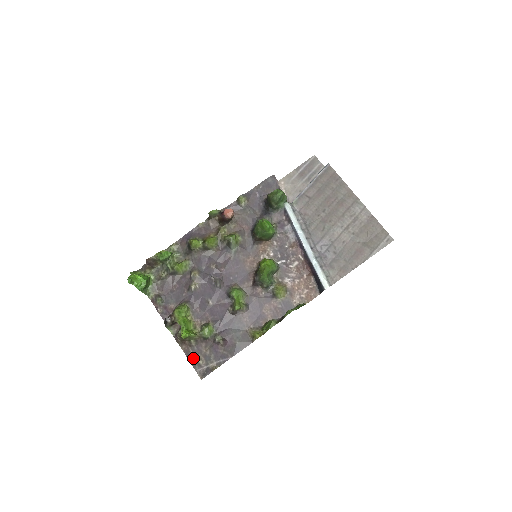
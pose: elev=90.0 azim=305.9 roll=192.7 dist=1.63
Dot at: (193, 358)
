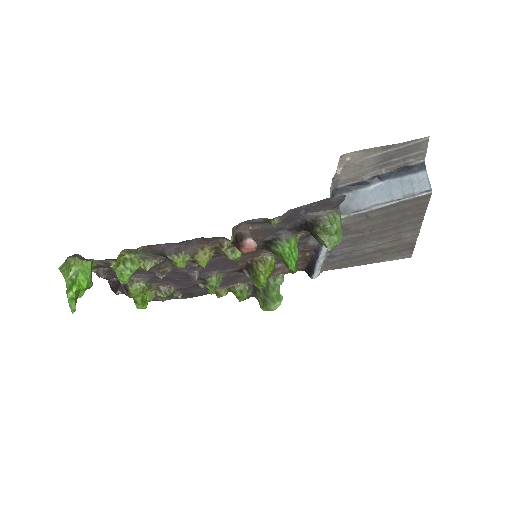
Dot at: occluded
